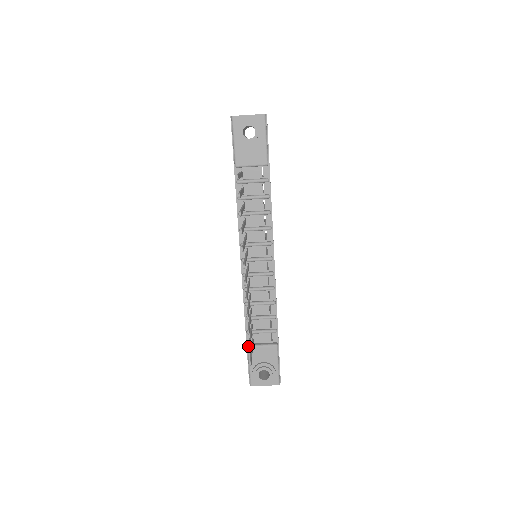
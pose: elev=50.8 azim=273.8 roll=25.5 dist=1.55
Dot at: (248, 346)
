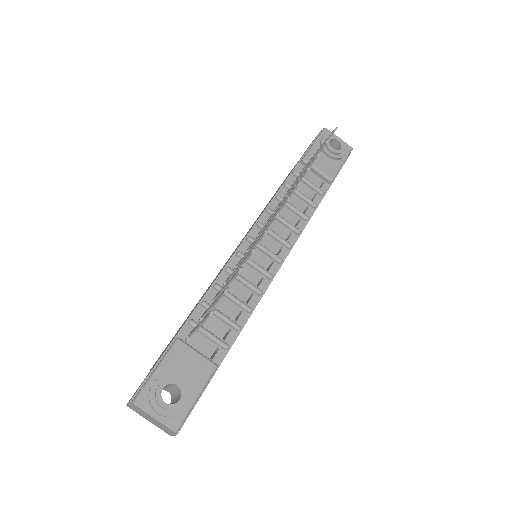
Dot at: (178, 338)
